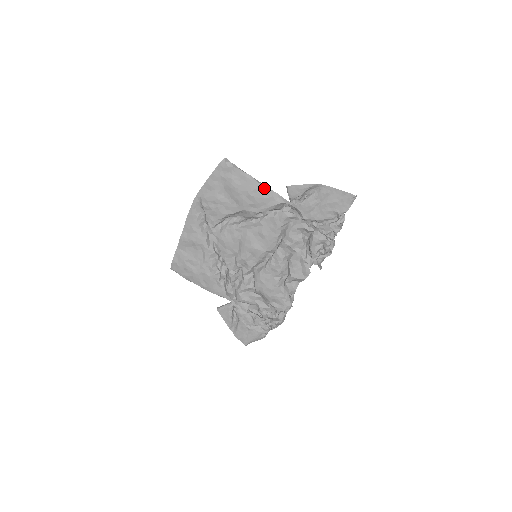
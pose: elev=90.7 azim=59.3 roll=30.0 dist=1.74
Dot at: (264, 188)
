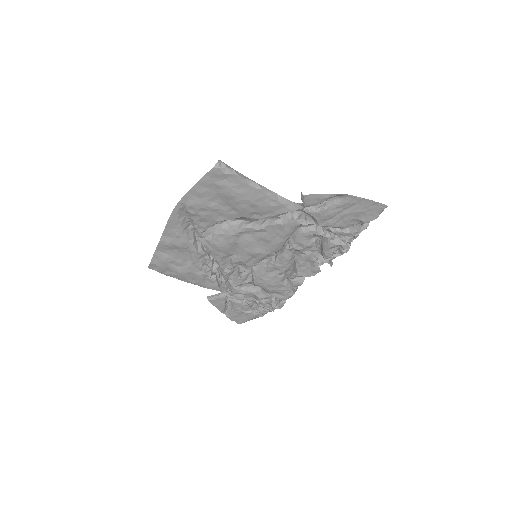
Dot at: (272, 196)
